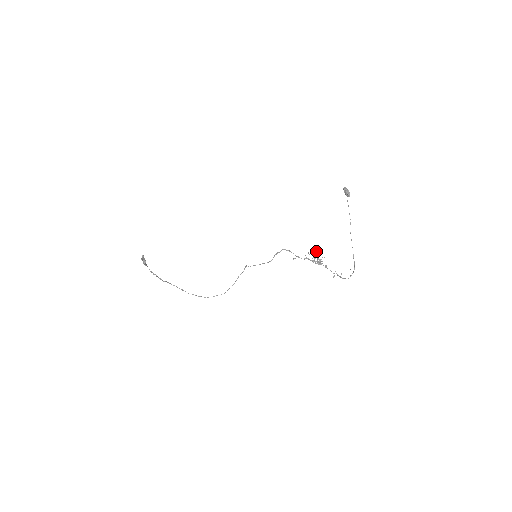
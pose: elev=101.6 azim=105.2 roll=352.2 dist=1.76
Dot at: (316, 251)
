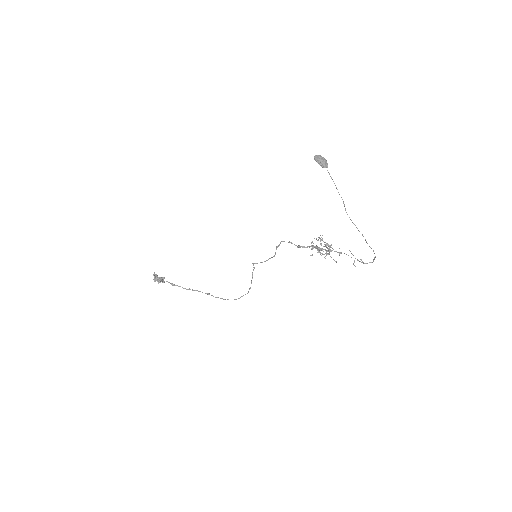
Dot at: occluded
